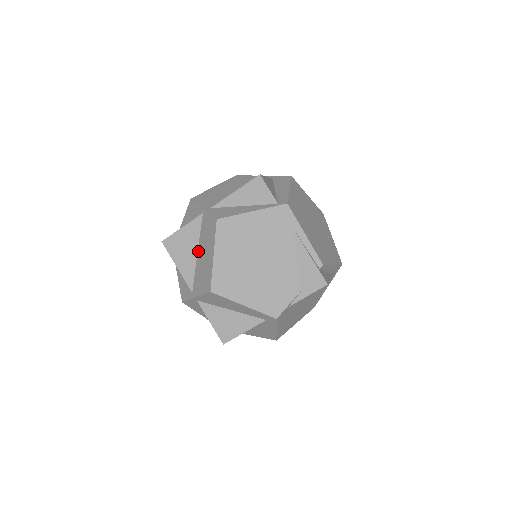
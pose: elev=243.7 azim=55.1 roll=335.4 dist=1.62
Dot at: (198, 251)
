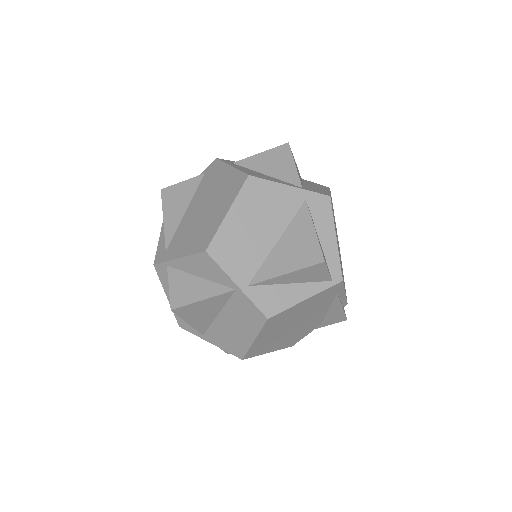
Dot at: (220, 314)
